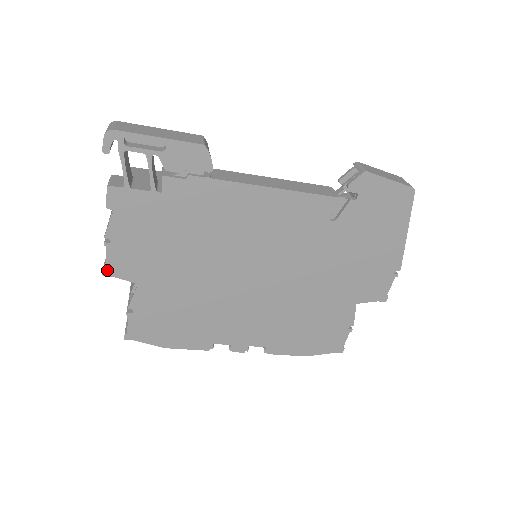
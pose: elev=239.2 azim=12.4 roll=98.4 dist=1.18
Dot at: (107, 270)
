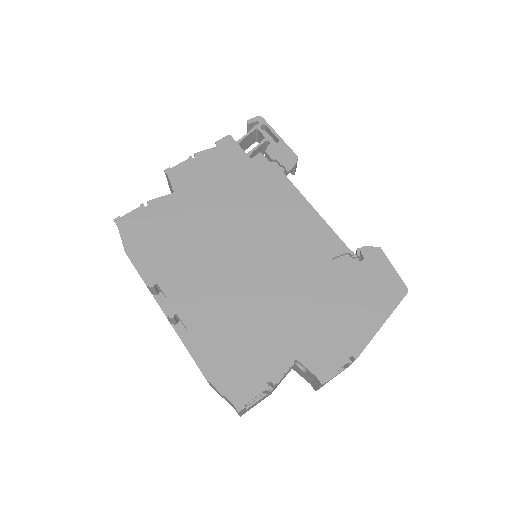
Dot at: (171, 170)
